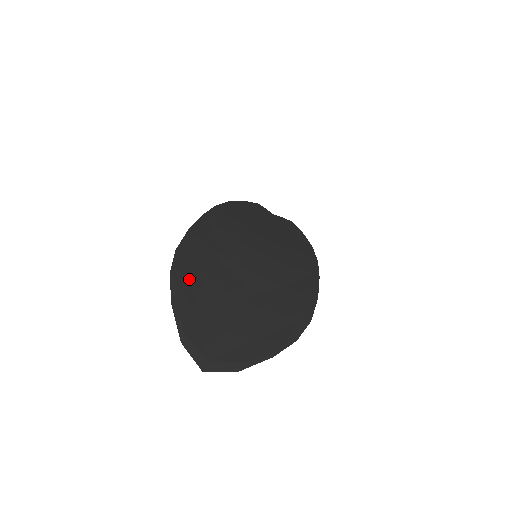
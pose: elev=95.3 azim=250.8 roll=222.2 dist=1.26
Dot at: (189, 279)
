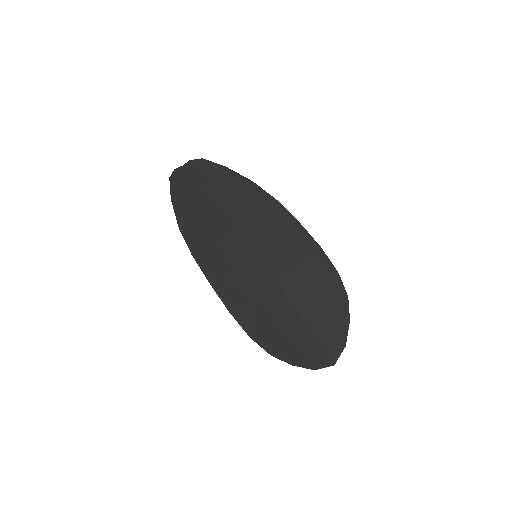
Dot at: (275, 340)
